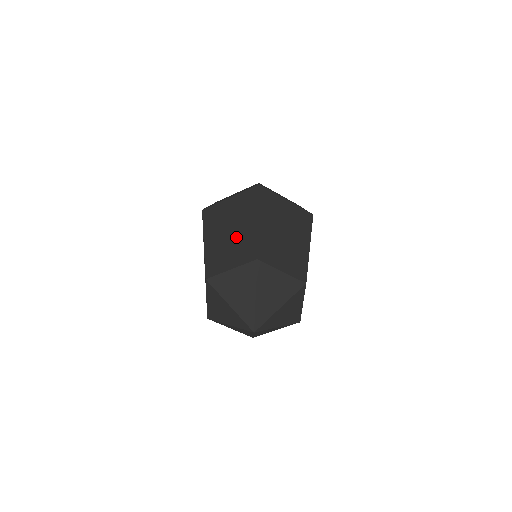
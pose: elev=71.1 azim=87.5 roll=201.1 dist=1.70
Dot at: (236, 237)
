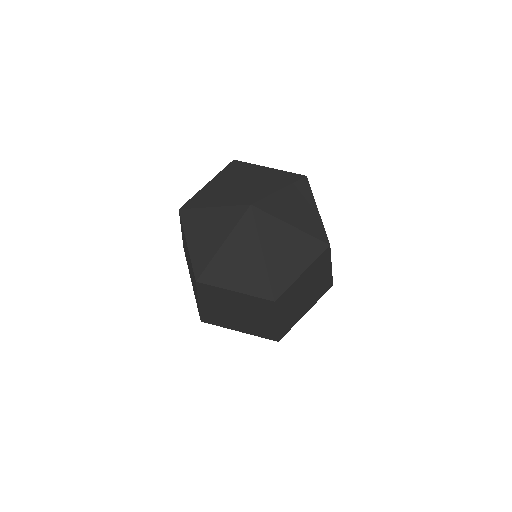
Dot at: occluded
